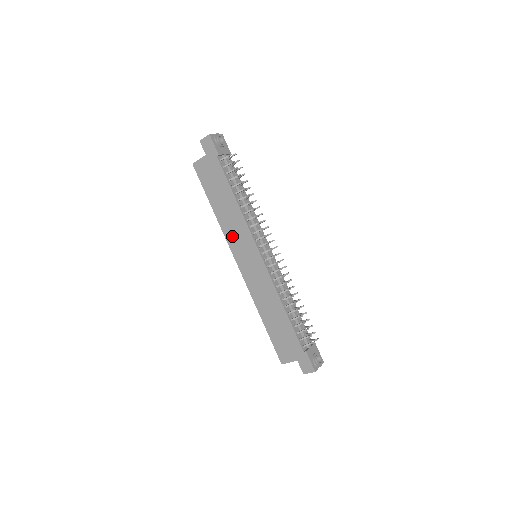
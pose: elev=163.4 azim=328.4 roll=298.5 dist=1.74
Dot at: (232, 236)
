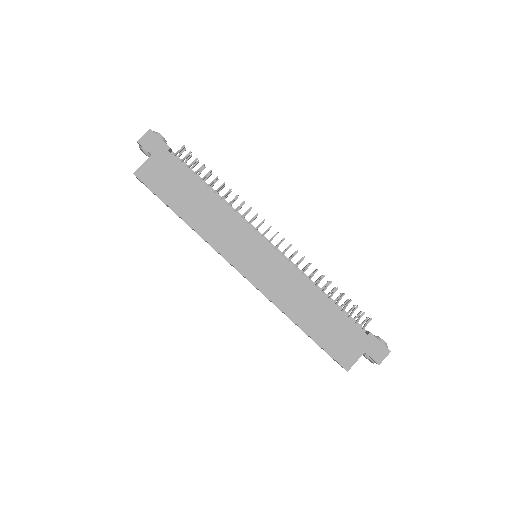
Dot at: (221, 239)
